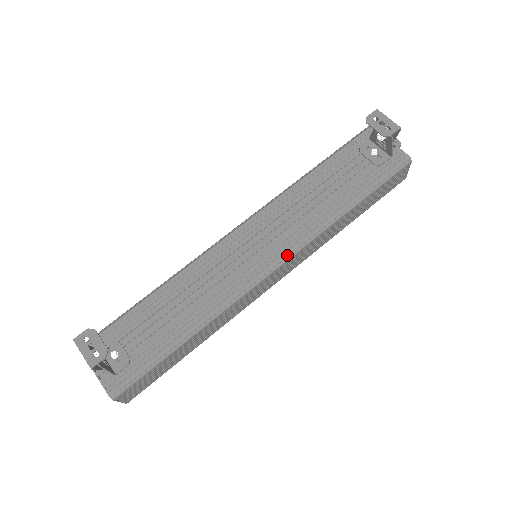
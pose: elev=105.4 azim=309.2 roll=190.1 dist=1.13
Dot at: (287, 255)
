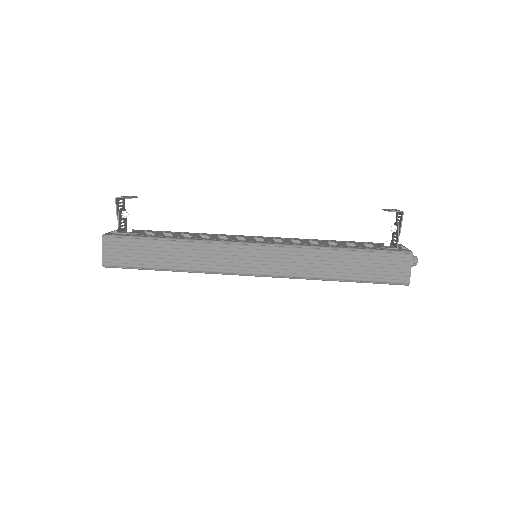
Dot at: (271, 244)
